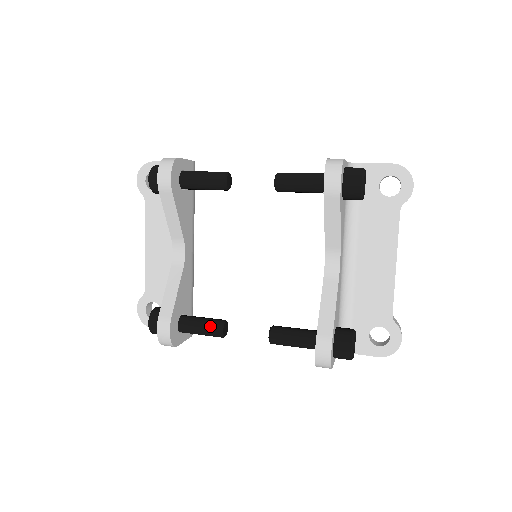
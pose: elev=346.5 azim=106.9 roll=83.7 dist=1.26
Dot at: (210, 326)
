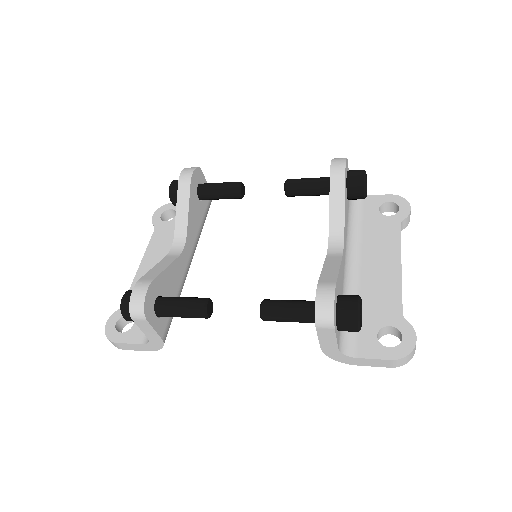
Dot at: (193, 299)
